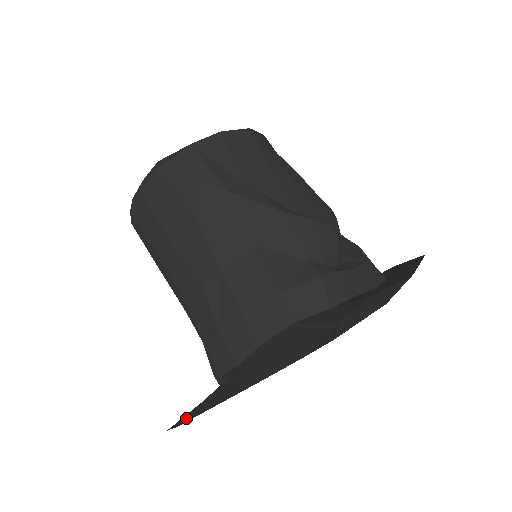
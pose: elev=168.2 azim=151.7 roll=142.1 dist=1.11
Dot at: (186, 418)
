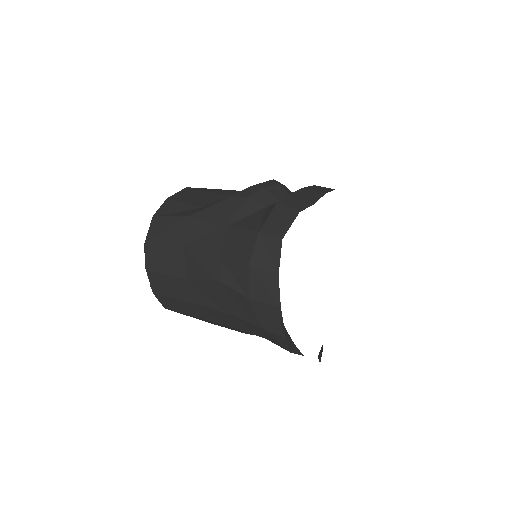
Dot at: occluded
